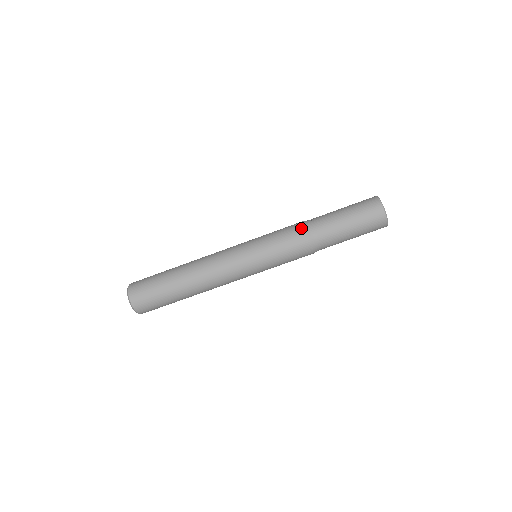
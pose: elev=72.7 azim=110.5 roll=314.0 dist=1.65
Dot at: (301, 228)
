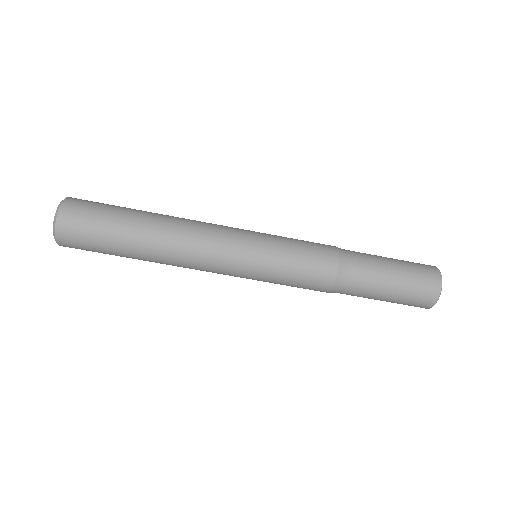
Dot at: (334, 259)
